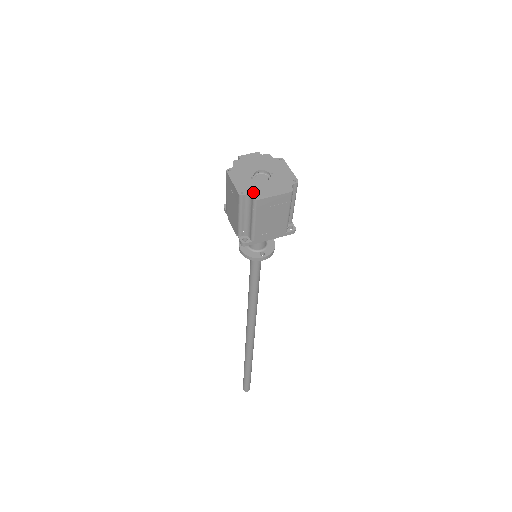
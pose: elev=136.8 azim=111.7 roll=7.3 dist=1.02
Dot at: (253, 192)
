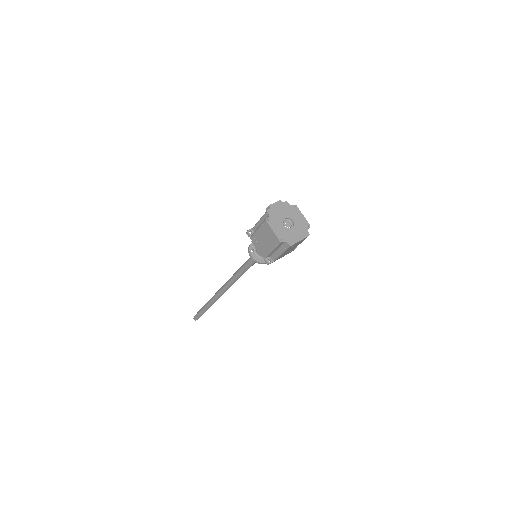
Dot at: (288, 239)
